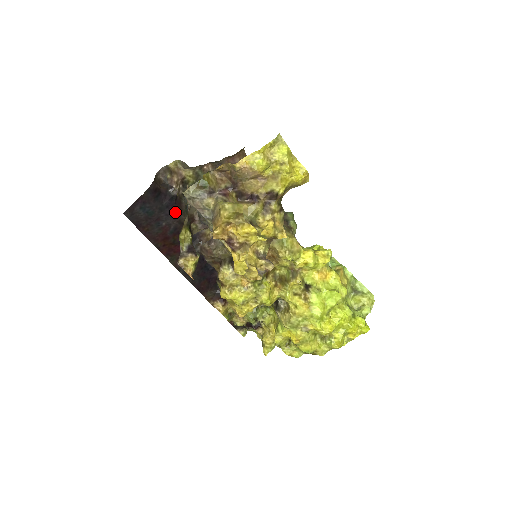
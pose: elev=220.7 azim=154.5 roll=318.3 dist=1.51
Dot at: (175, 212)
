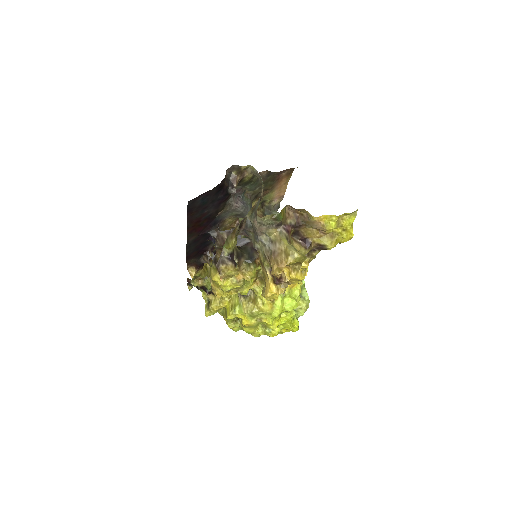
Dot at: (220, 204)
